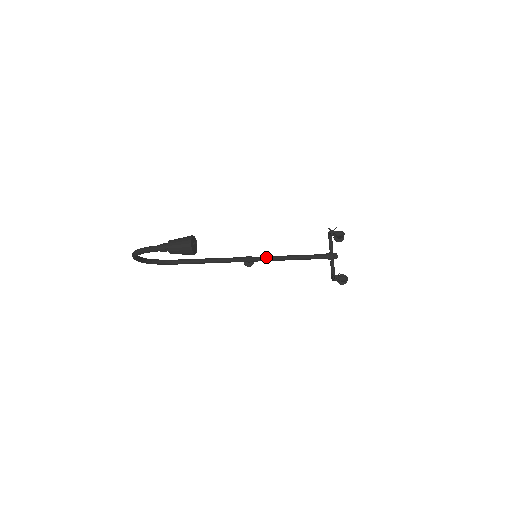
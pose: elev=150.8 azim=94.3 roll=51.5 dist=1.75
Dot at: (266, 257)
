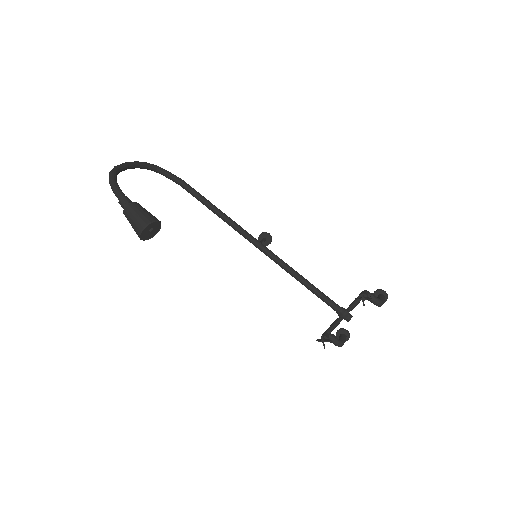
Dot at: (275, 258)
